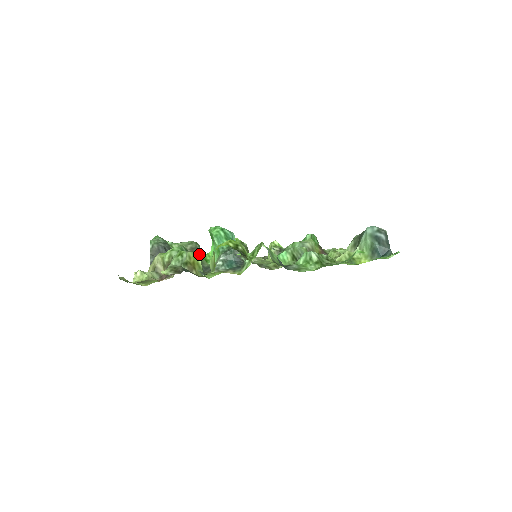
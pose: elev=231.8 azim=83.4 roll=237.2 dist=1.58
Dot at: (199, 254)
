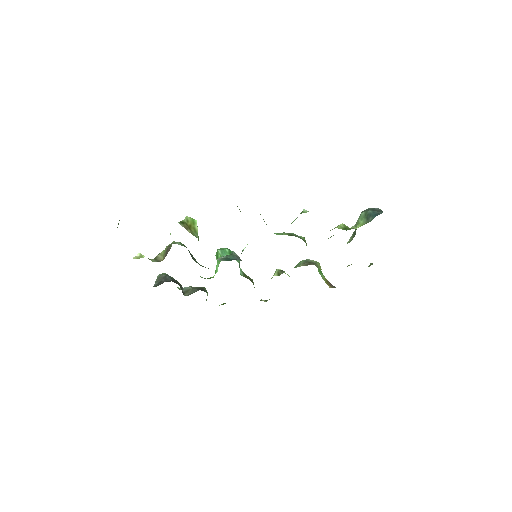
Dot at: (204, 291)
